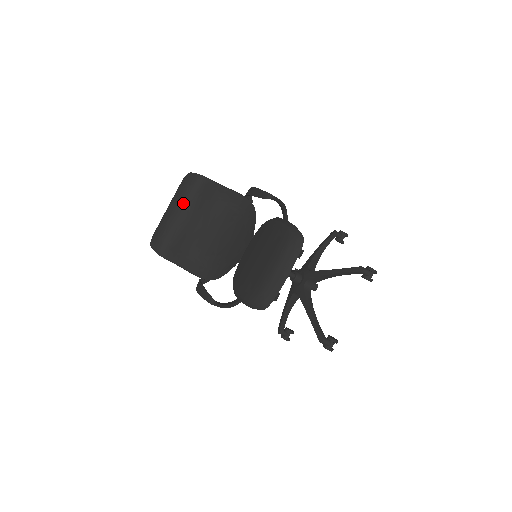
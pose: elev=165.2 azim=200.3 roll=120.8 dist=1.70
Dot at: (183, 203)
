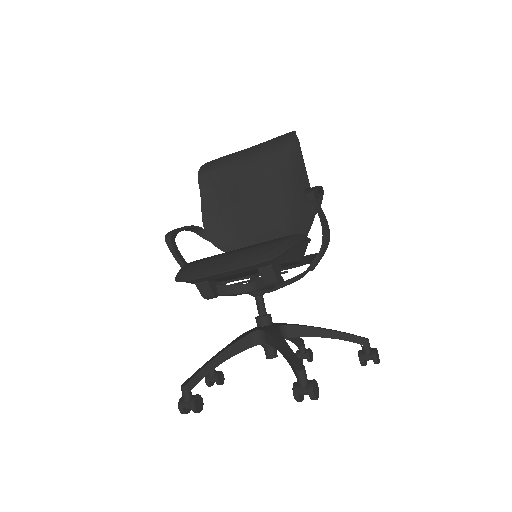
Dot at: (259, 149)
